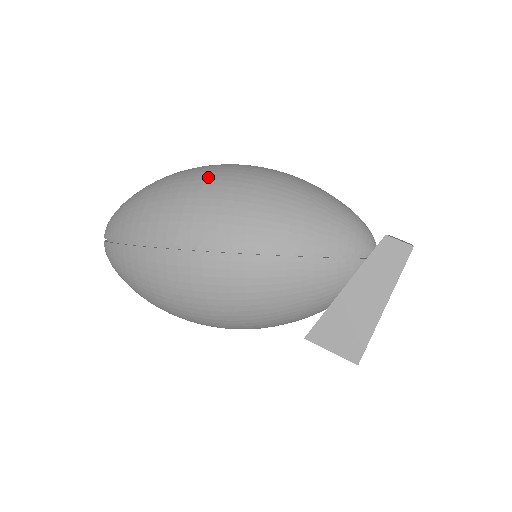
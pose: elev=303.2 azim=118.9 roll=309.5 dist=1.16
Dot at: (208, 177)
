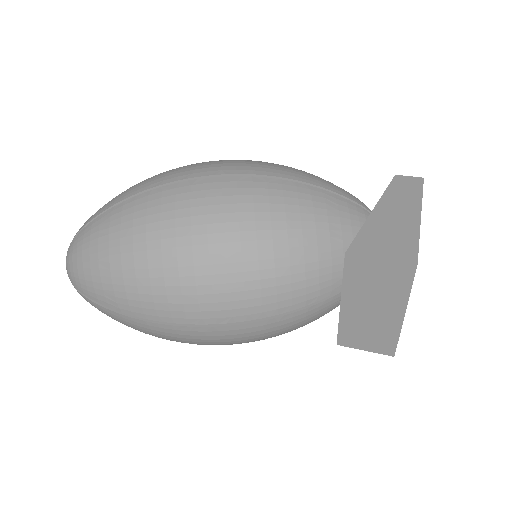
Dot at: occluded
